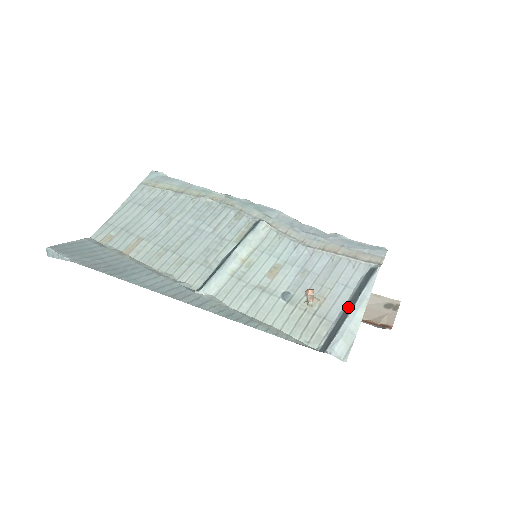
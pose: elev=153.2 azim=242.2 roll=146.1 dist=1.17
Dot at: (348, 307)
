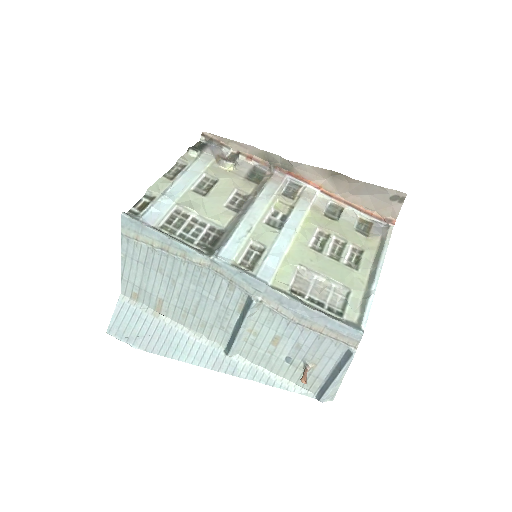
Dot at: (332, 376)
